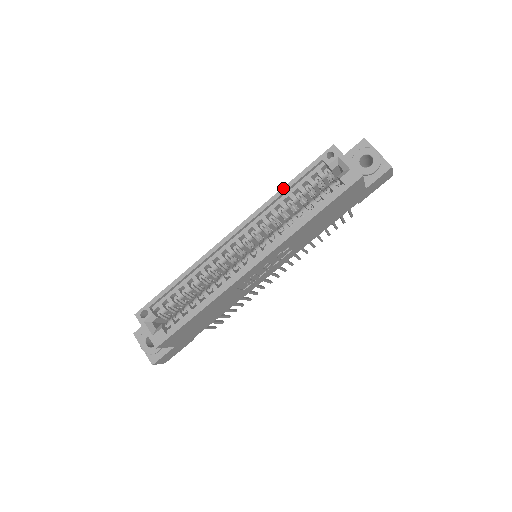
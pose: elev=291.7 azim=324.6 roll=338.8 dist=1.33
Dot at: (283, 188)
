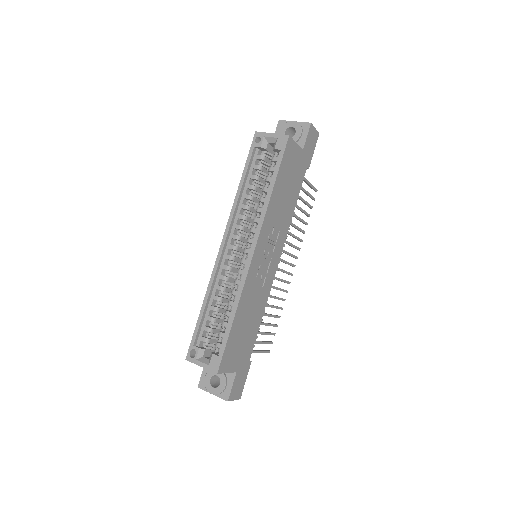
Dot at: (239, 185)
